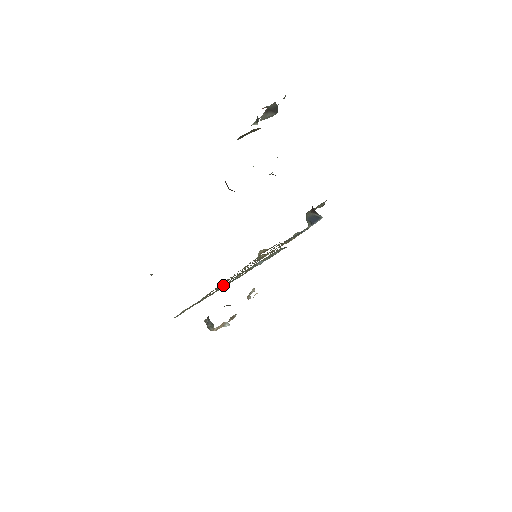
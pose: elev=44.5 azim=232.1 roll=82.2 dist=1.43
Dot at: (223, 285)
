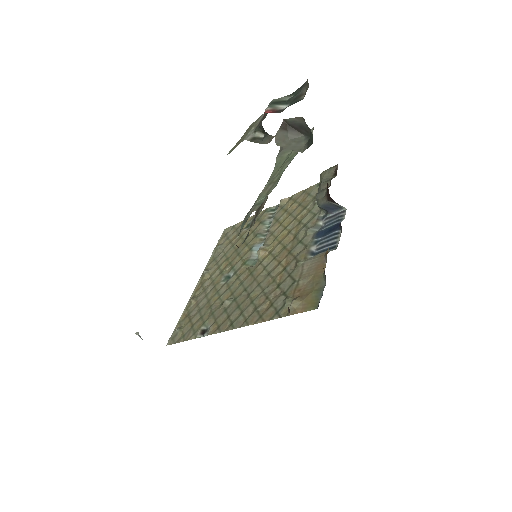
Dot at: (218, 292)
